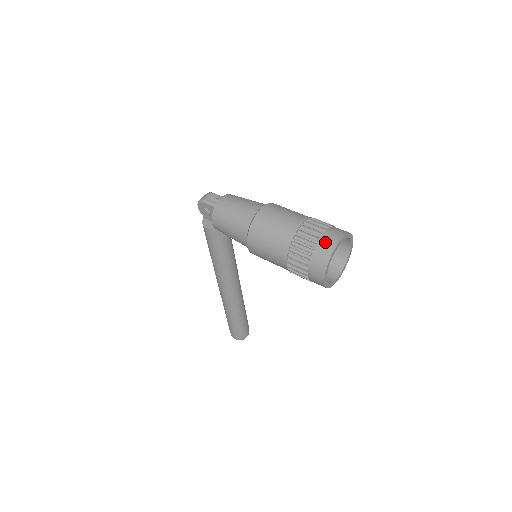
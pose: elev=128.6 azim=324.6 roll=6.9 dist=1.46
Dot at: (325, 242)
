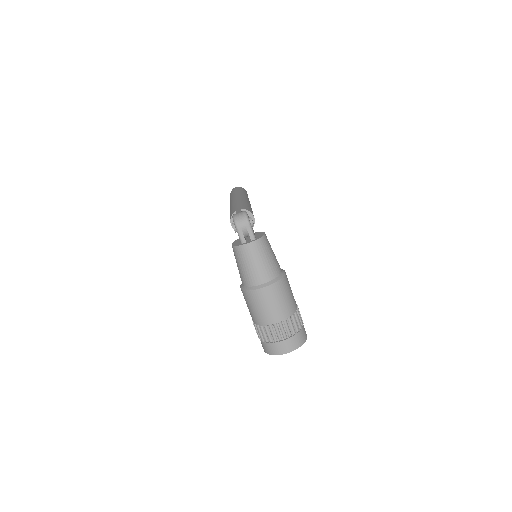
Dot at: (279, 347)
